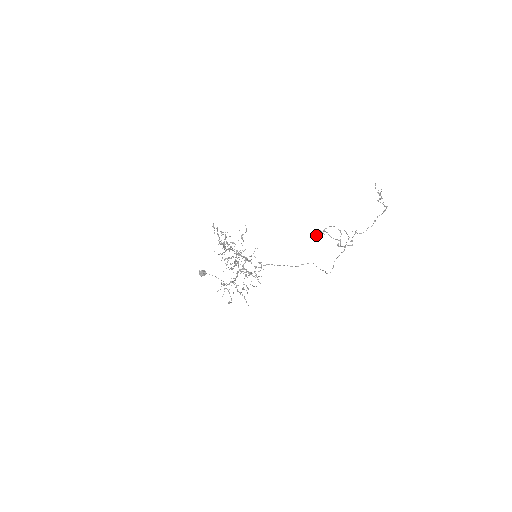
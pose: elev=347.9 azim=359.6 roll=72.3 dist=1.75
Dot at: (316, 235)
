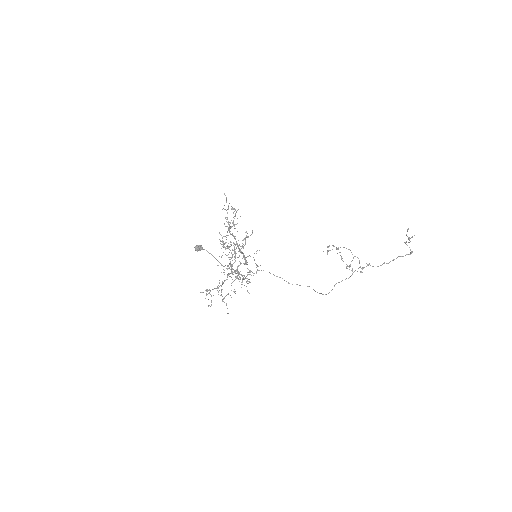
Dot at: occluded
